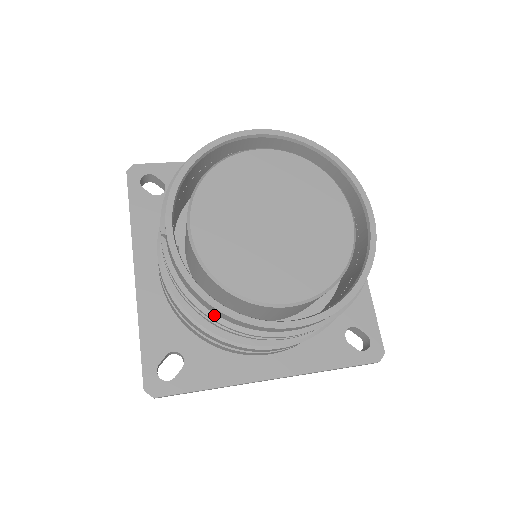
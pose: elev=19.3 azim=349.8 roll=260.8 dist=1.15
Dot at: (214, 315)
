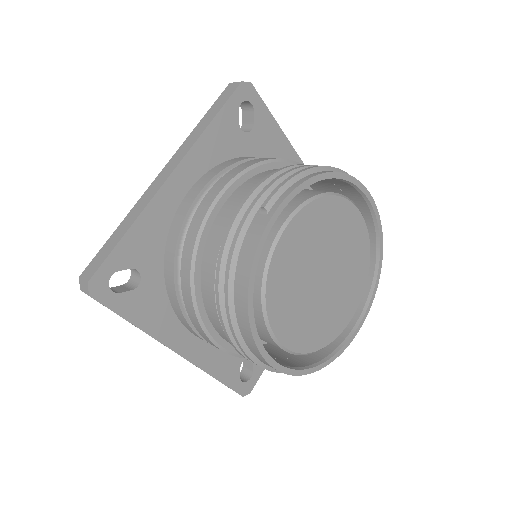
Dot at: (233, 305)
